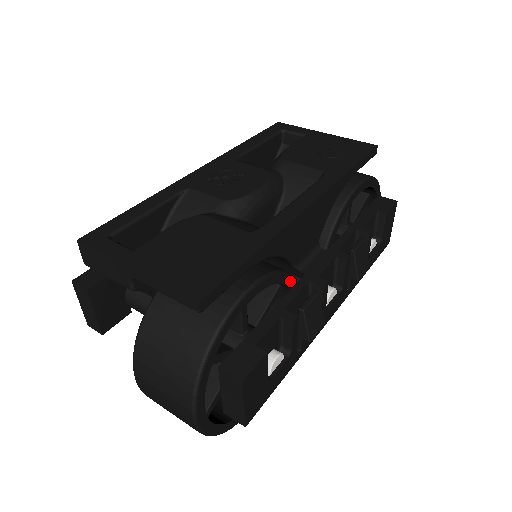
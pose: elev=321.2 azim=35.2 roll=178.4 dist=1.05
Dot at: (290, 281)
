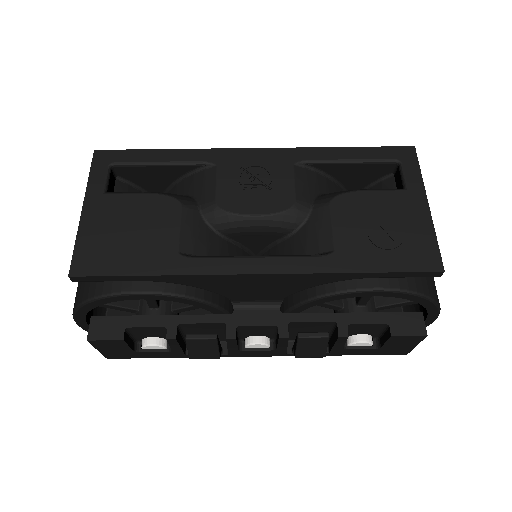
Dot at: (212, 308)
